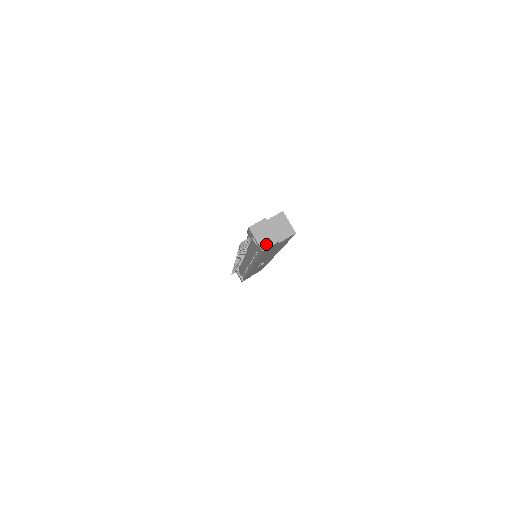
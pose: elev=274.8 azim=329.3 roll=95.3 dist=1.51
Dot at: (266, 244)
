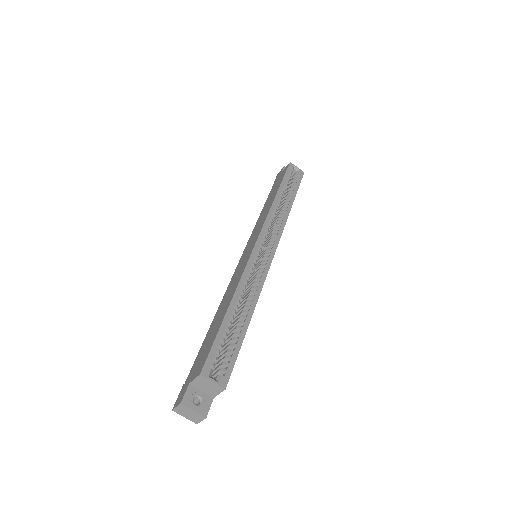
Dot at: (196, 420)
